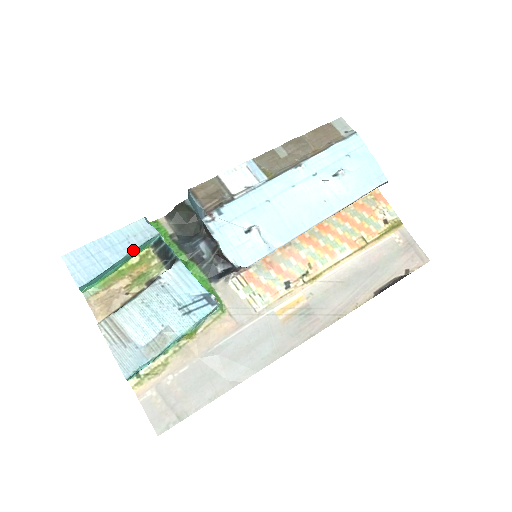
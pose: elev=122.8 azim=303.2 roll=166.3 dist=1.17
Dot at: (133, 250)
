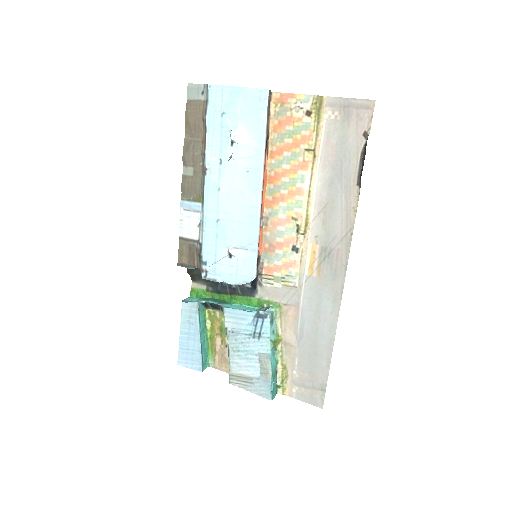
Dot at: (199, 326)
